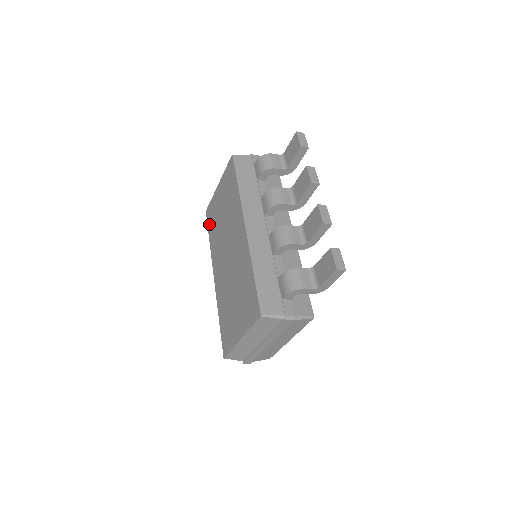
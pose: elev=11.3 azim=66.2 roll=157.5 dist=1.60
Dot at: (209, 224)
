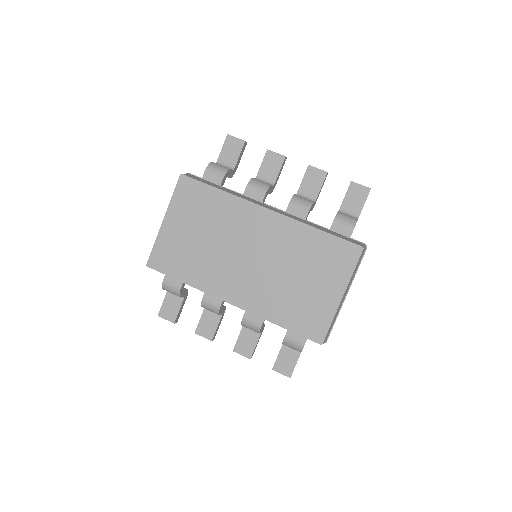
Dot at: (170, 269)
